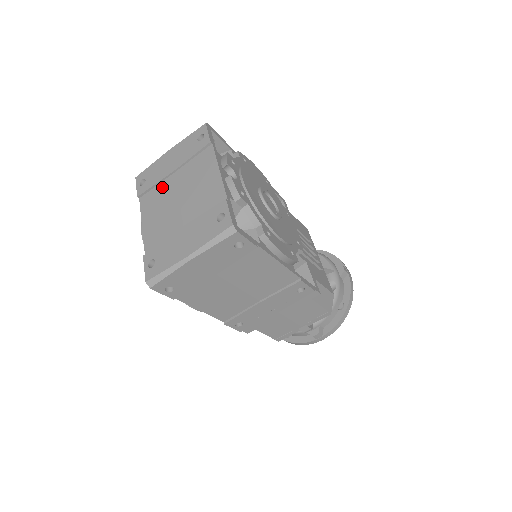
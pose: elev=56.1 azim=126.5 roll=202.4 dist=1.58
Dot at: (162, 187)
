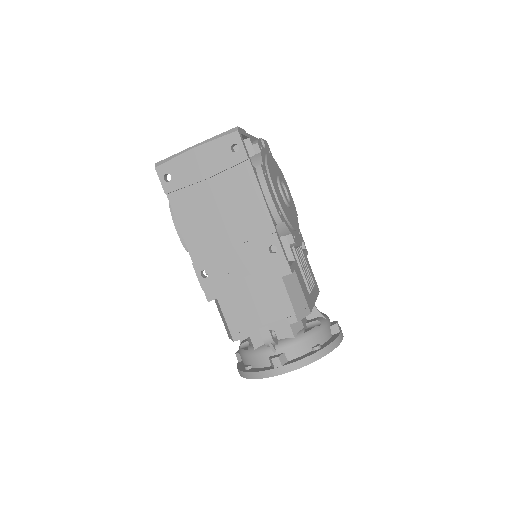
Dot at: occluded
